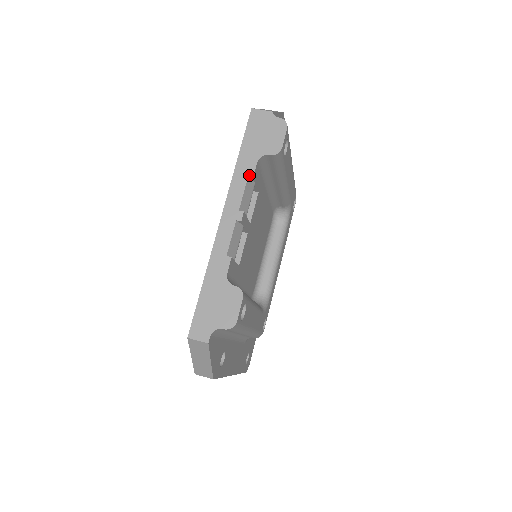
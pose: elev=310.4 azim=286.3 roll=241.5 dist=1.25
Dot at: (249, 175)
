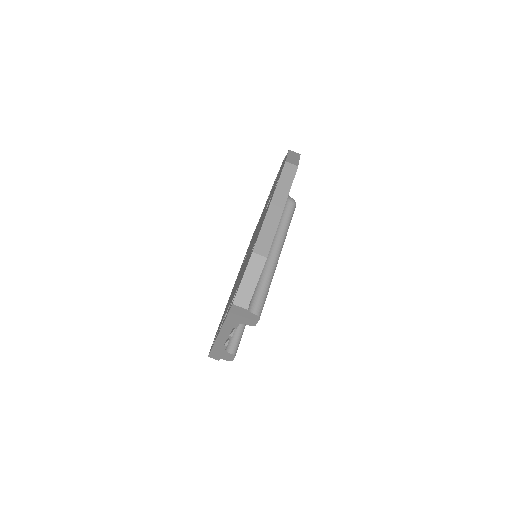
Dot at: (234, 327)
